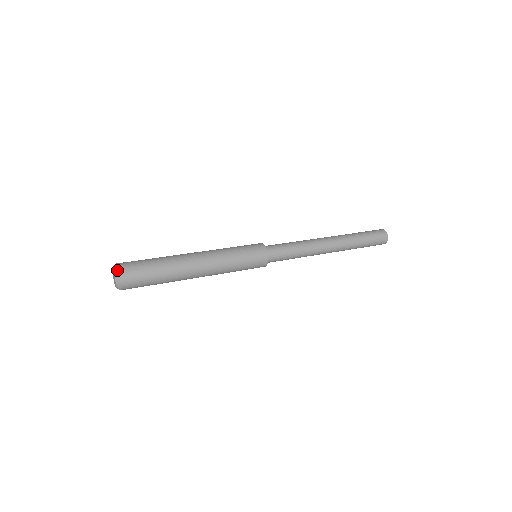
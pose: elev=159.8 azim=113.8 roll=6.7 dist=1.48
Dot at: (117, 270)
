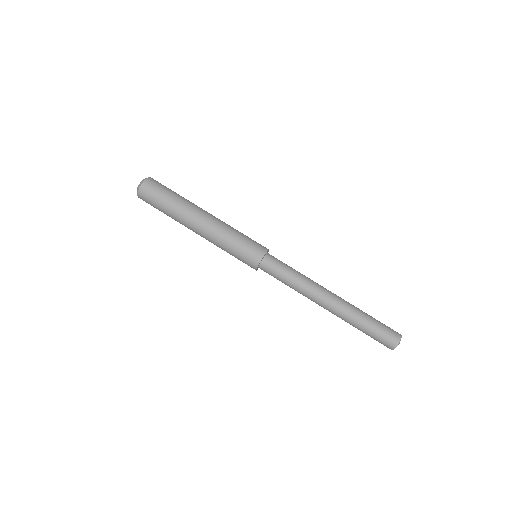
Dot at: (139, 186)
